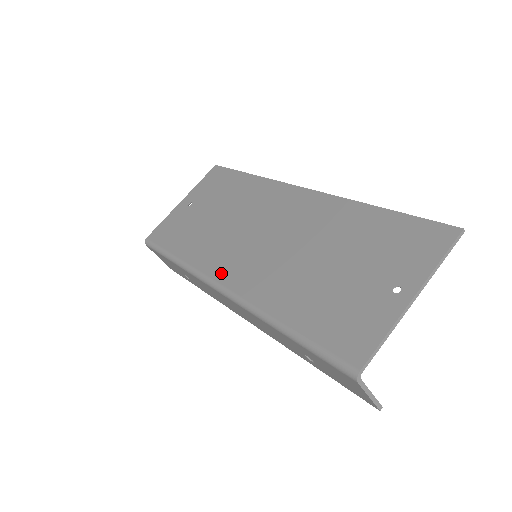
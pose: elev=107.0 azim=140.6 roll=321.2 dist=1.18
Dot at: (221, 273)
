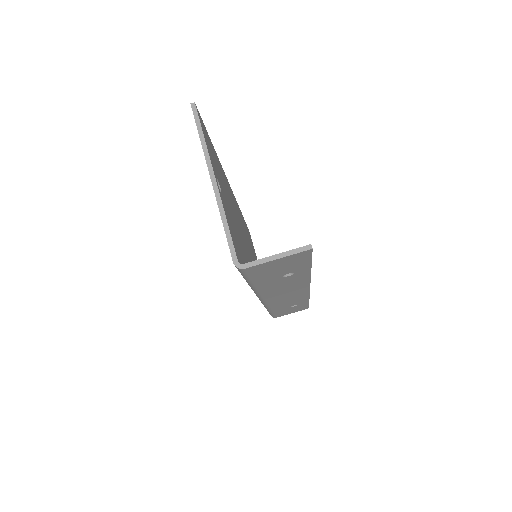
Dot at: occluded
